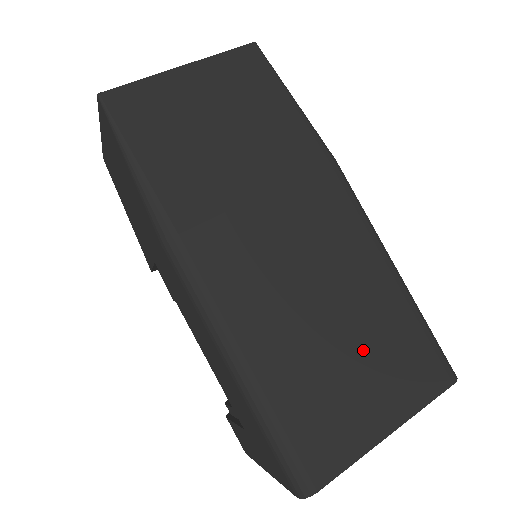
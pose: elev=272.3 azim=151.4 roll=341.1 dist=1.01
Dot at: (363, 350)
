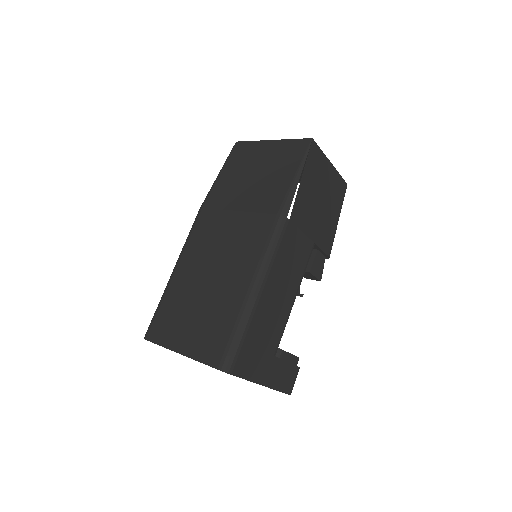
Dot at: (205, 309)
